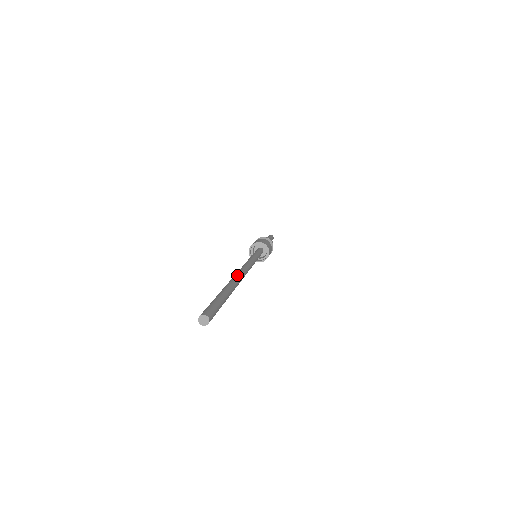
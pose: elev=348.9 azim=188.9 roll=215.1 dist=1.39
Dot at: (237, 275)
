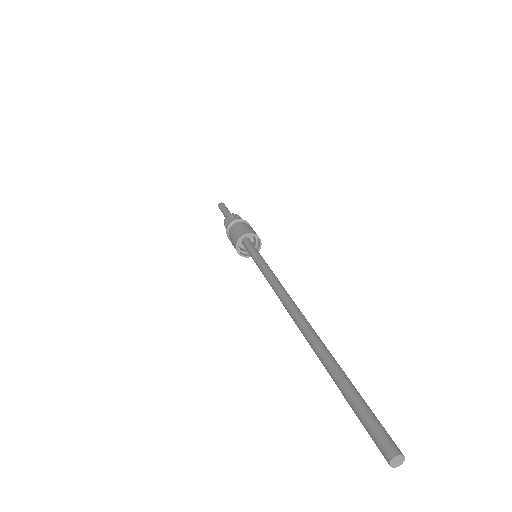
Dot at: occluded
